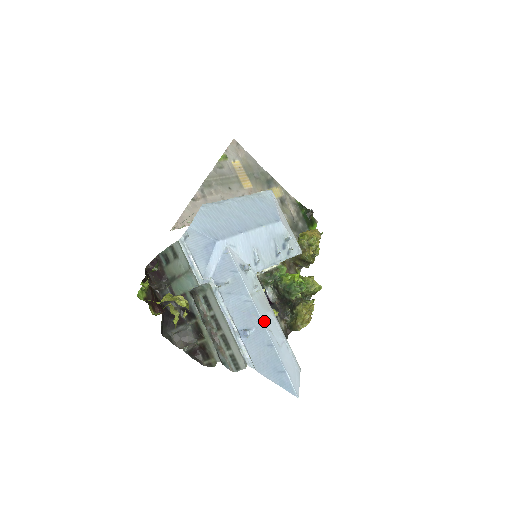
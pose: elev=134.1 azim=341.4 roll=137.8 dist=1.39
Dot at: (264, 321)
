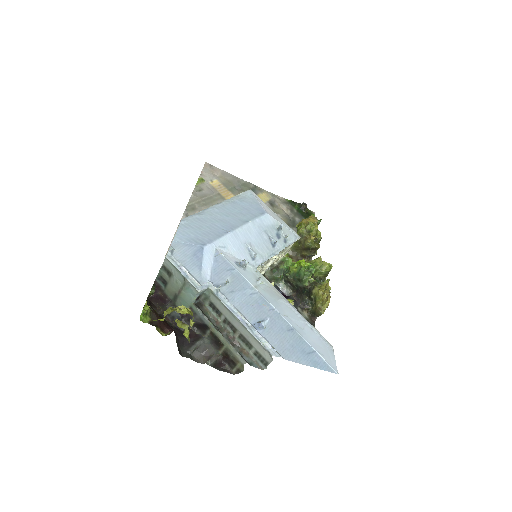
Dot at: (277, 308)
